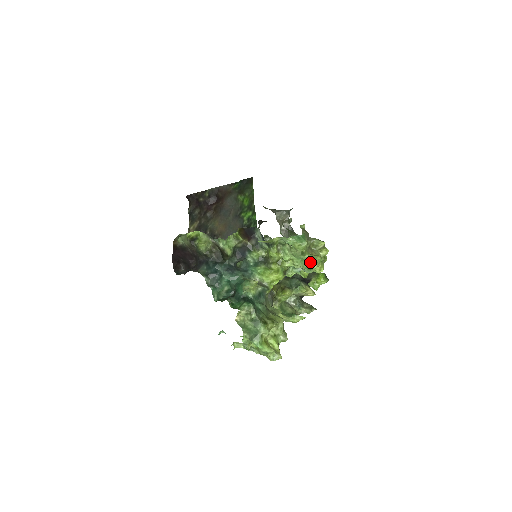
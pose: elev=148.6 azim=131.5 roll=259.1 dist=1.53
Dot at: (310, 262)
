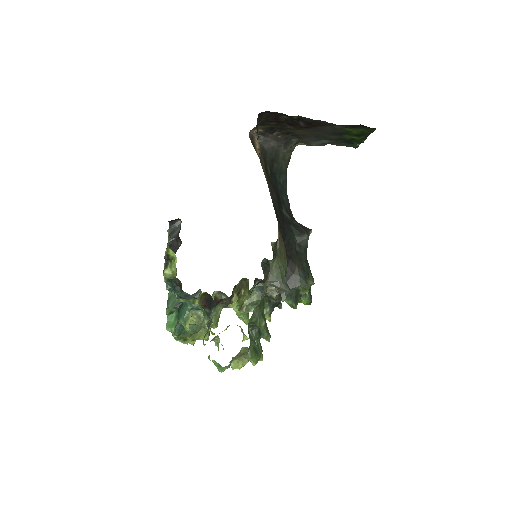
Dot at: occluded
